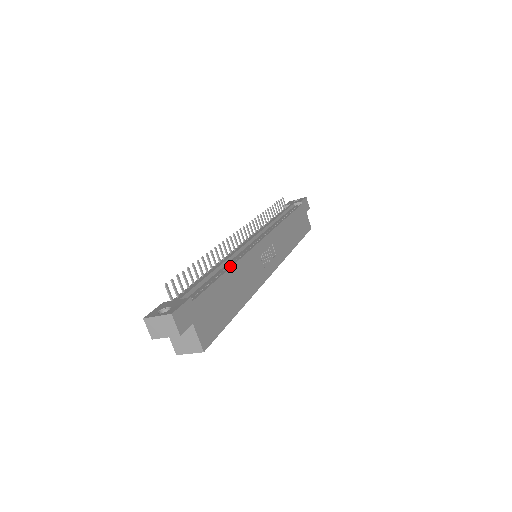
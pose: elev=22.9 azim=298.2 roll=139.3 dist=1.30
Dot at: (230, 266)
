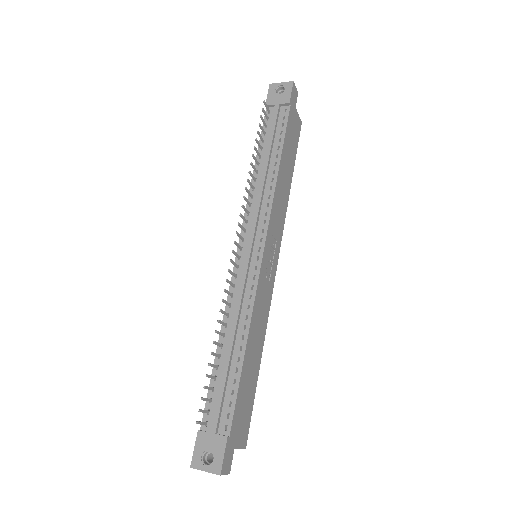
Dot at: (245, 340)
